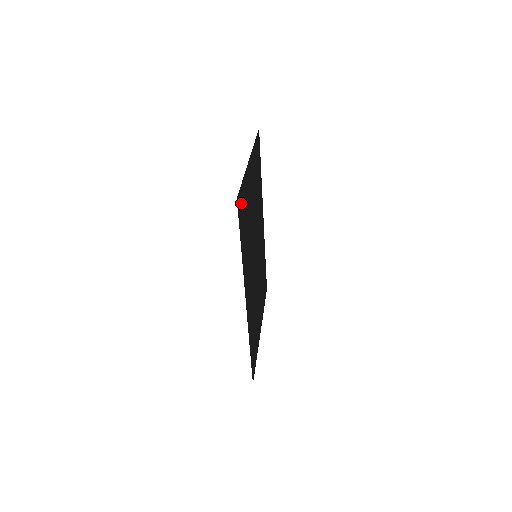
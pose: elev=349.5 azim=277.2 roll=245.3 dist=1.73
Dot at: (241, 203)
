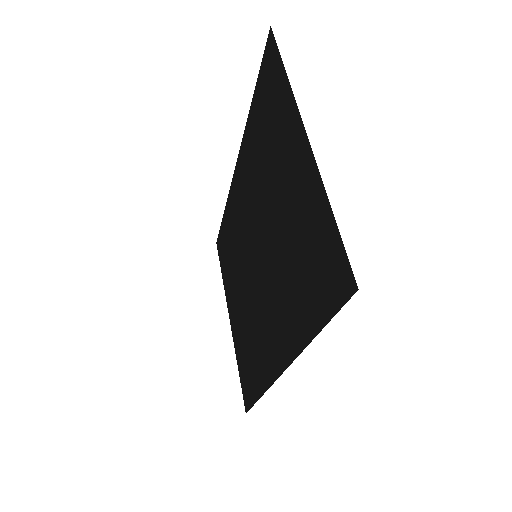
Dot at: (331, 265)
